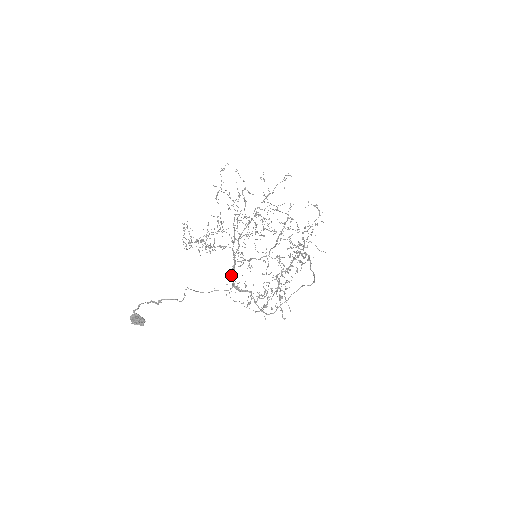
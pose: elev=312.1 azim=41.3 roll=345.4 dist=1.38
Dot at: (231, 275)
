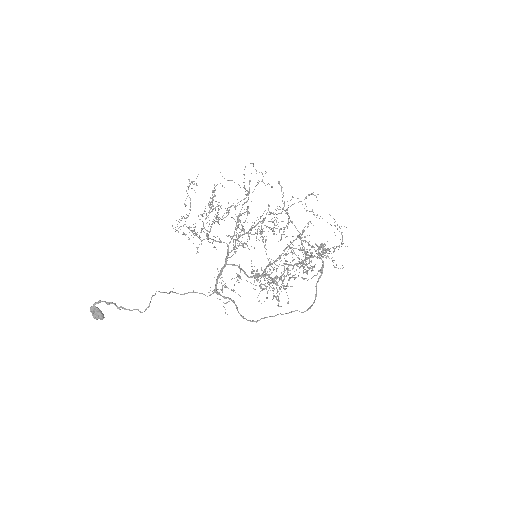
Dot at: occluded
